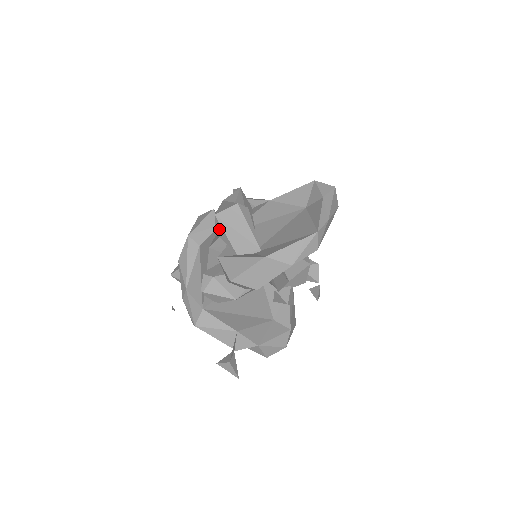
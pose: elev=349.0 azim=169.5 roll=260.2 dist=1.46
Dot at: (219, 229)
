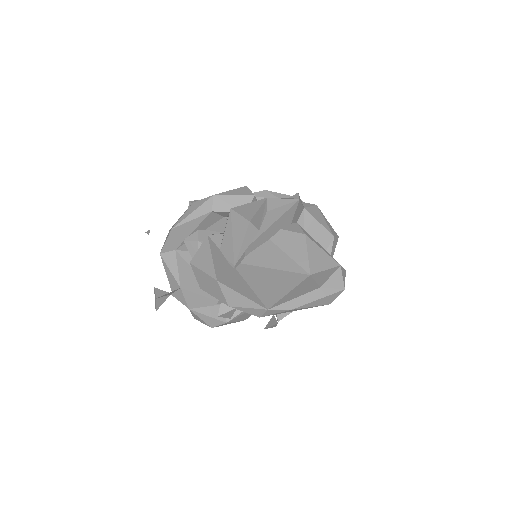
Dot at: (227, 219)
